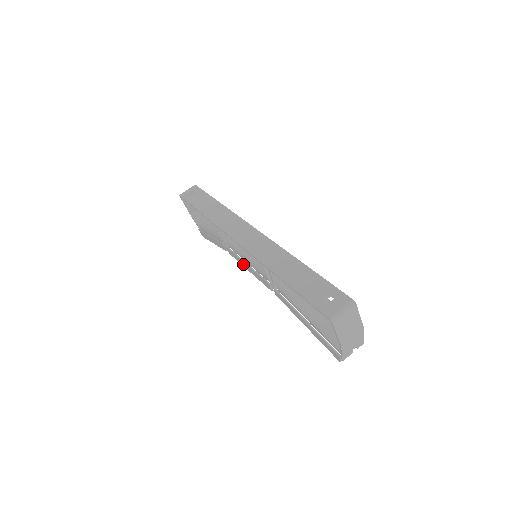
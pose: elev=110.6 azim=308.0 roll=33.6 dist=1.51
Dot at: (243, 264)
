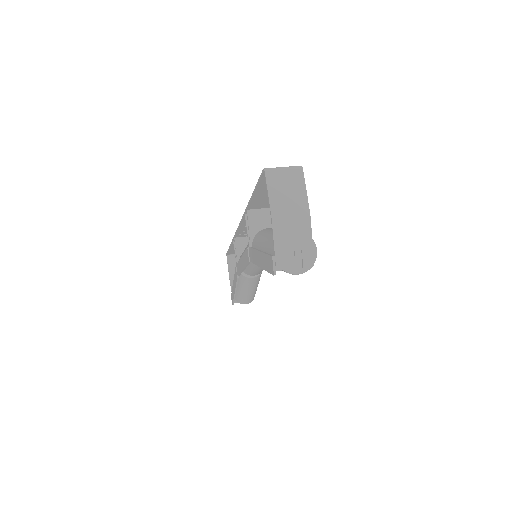
Dot at: (241, 266)
